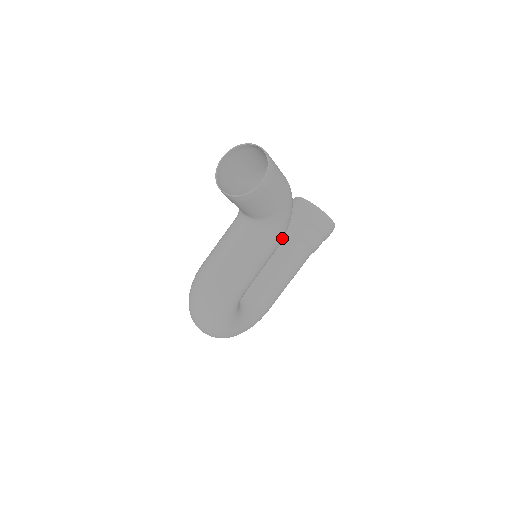
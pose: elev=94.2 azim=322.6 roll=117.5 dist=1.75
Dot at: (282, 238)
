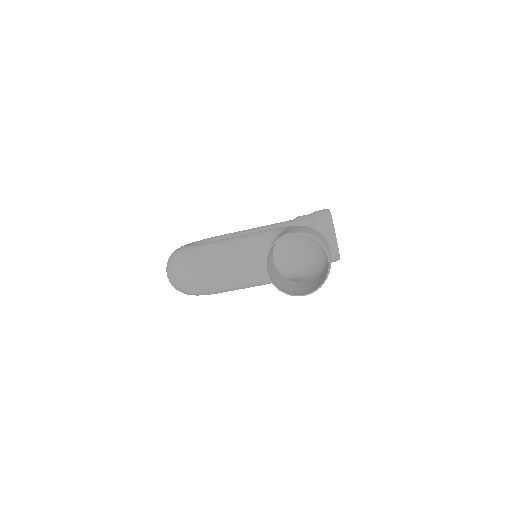
Dot at: (287, 277)
